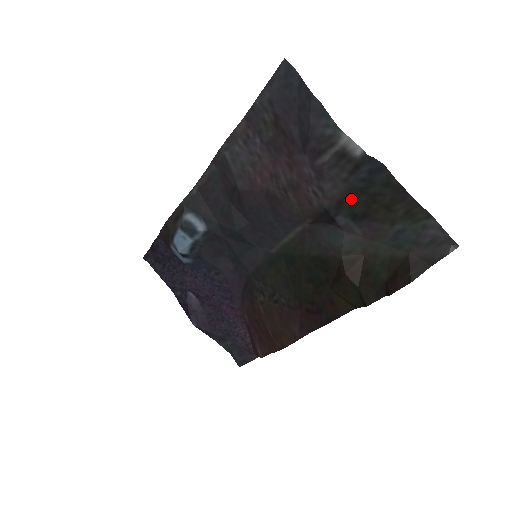
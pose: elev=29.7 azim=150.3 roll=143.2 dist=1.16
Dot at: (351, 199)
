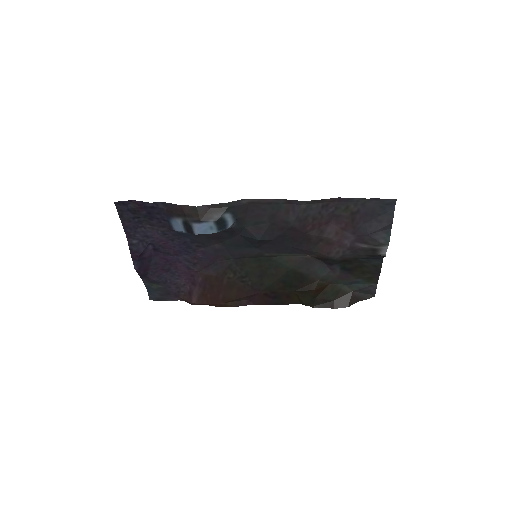
Dot at: (351, 261)
